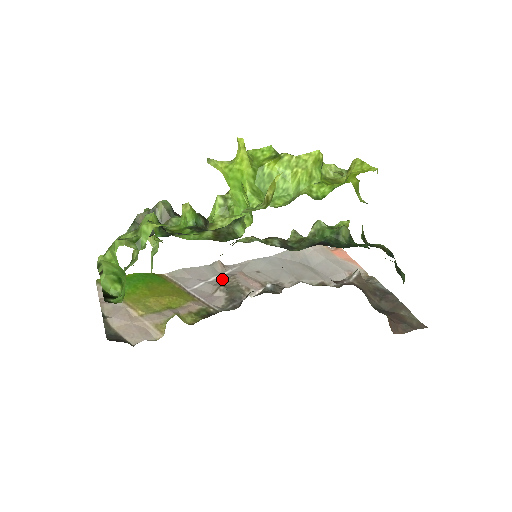
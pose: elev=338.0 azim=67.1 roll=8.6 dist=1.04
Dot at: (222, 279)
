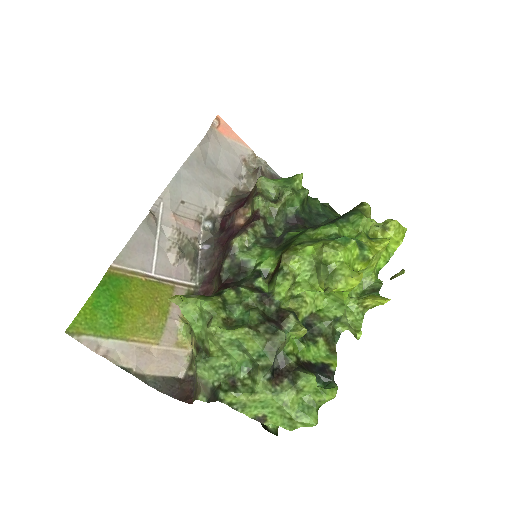
Dot at: (165, 236)
